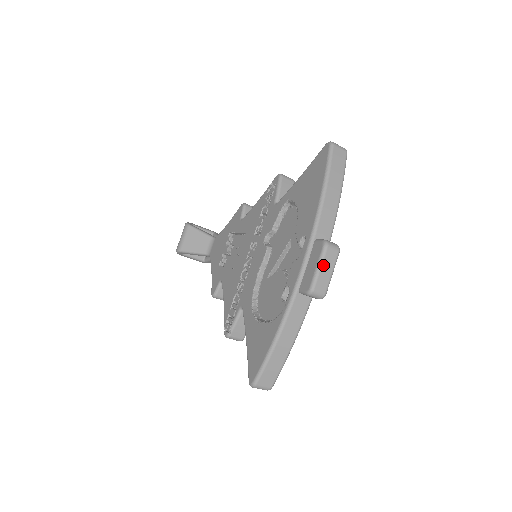
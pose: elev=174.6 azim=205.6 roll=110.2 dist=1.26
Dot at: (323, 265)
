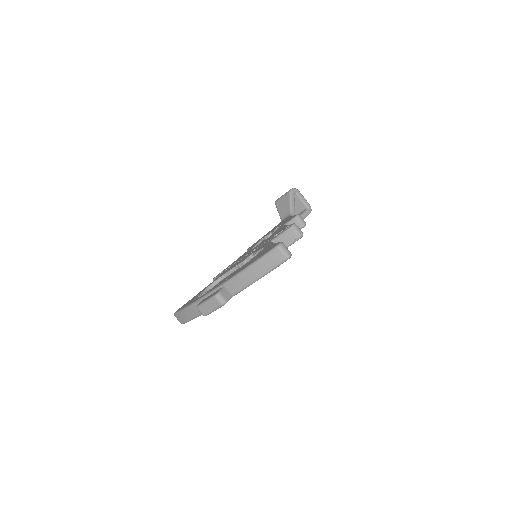
Dot at: (208, 303)
